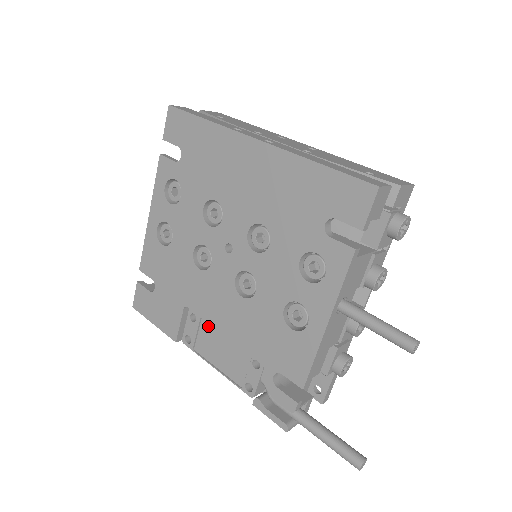
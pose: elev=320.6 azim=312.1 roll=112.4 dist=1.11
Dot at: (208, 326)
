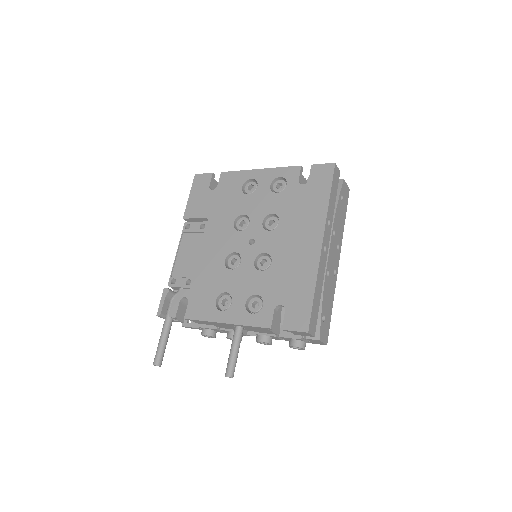
Dot at: (201, 240)
